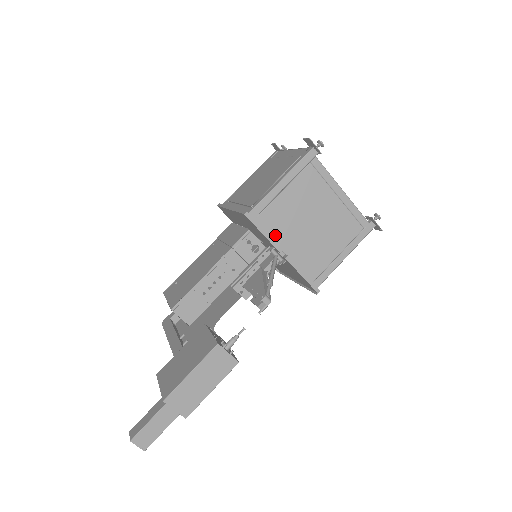
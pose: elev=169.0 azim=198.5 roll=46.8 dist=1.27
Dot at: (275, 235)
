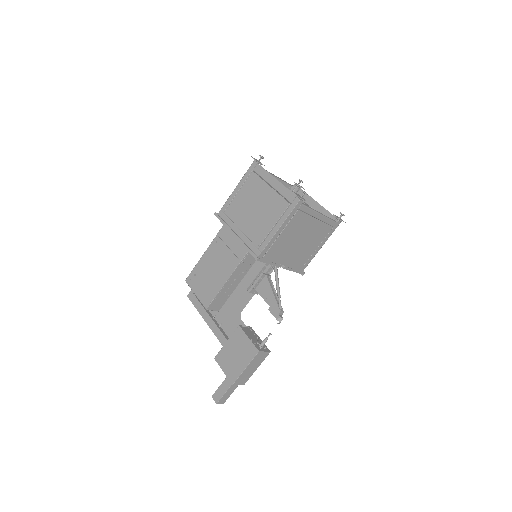
Dot at: (276, 259)
